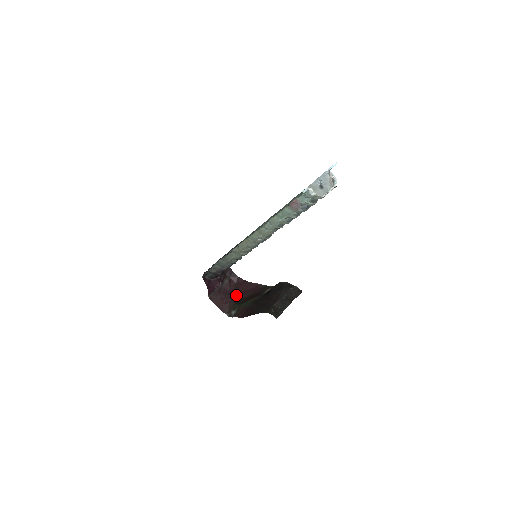
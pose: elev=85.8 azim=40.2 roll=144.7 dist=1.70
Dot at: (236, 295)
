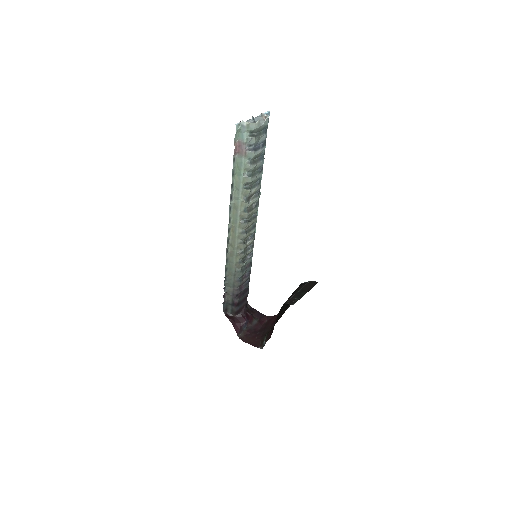
Dot at: (266, 329)
